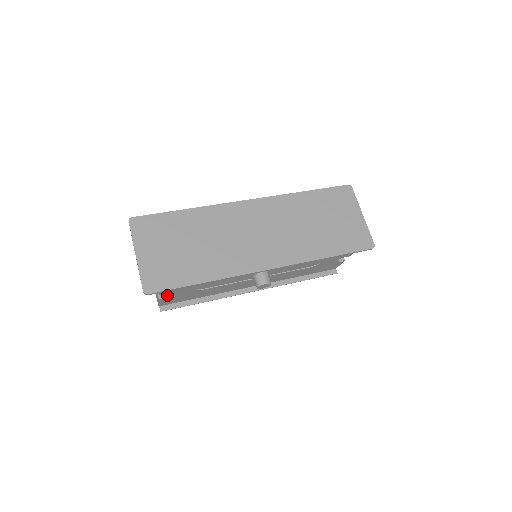
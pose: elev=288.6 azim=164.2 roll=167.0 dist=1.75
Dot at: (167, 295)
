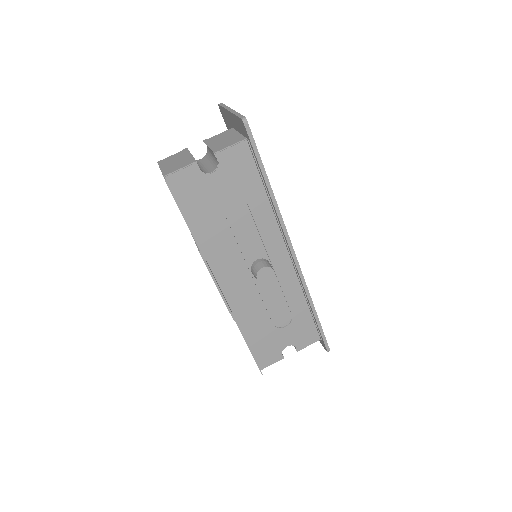
Dot at: (202, 170)
